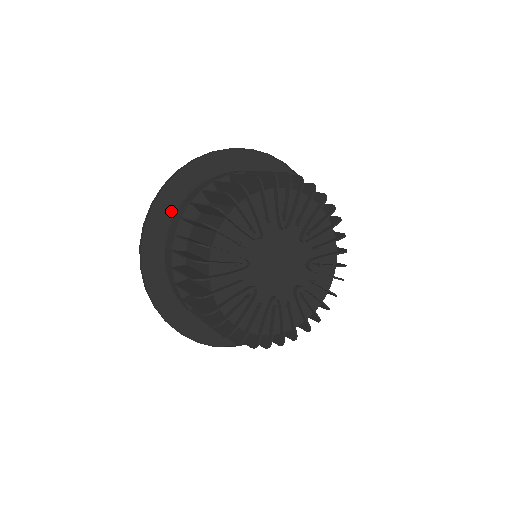
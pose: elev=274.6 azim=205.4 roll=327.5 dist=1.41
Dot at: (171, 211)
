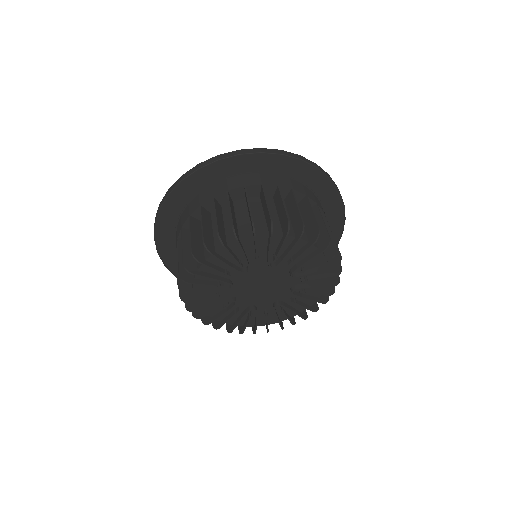
Dot at: (245, 169)
